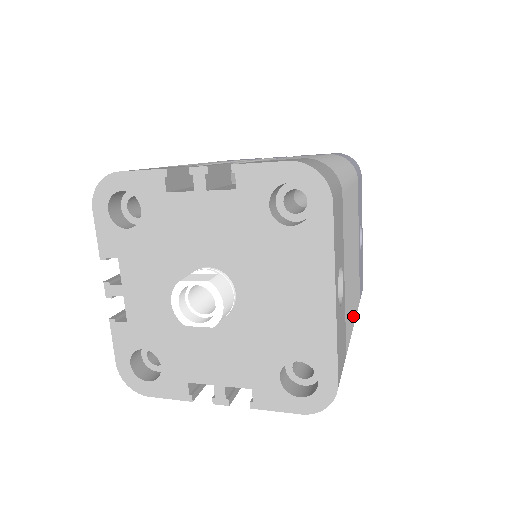
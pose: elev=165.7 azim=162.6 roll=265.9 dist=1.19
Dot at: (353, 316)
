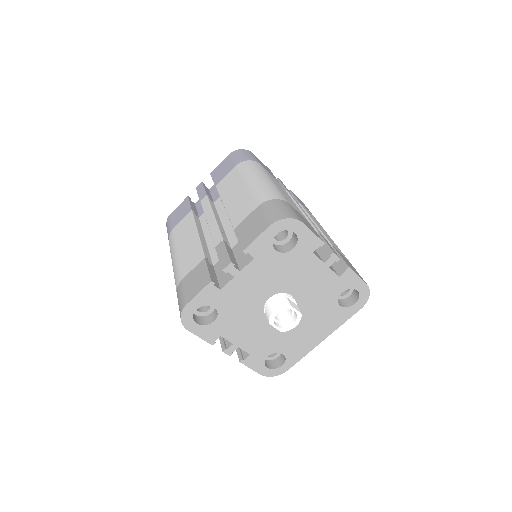
Dot at: occluded
